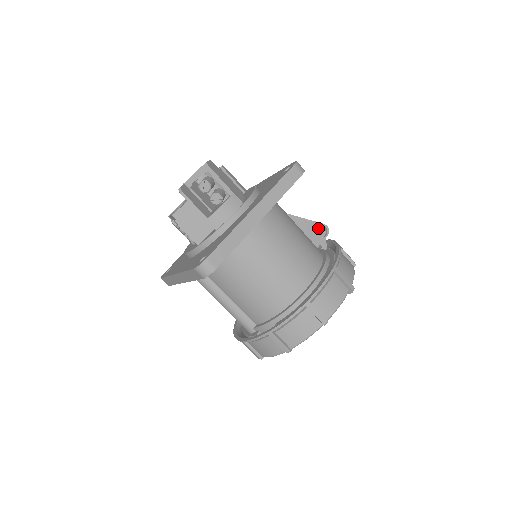
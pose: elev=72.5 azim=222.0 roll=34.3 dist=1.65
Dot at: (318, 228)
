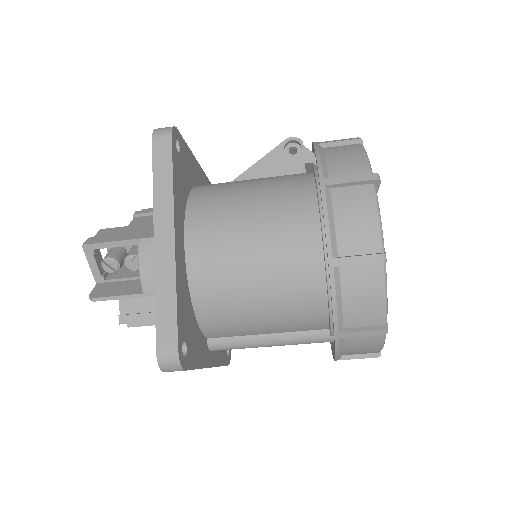
Dot at: (285, 151)
